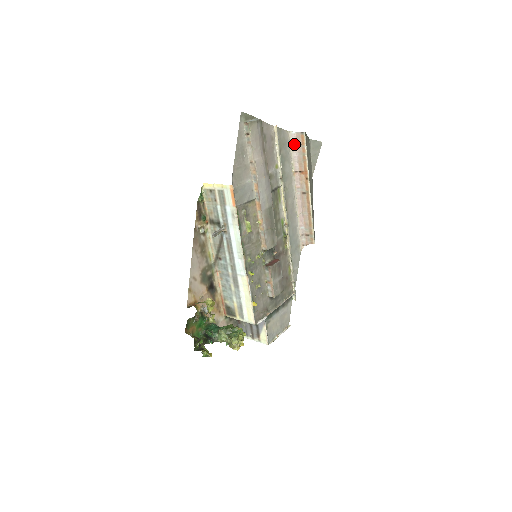
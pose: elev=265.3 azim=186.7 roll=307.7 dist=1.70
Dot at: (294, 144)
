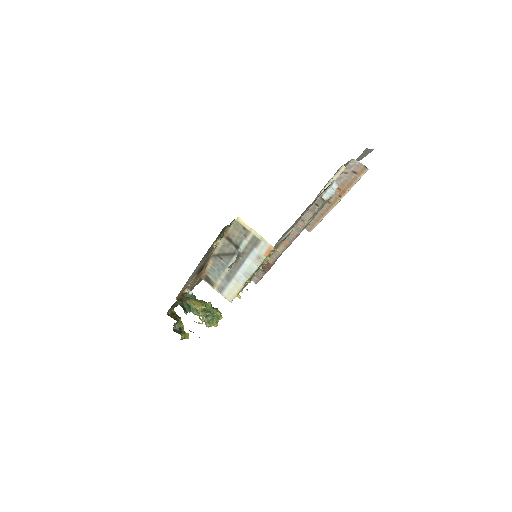
Dot at: (349, 168)
